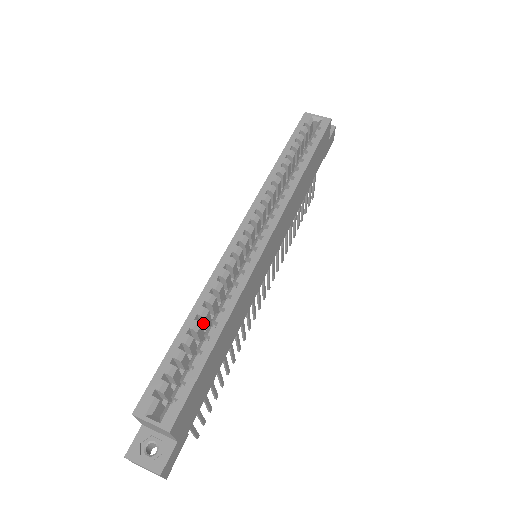
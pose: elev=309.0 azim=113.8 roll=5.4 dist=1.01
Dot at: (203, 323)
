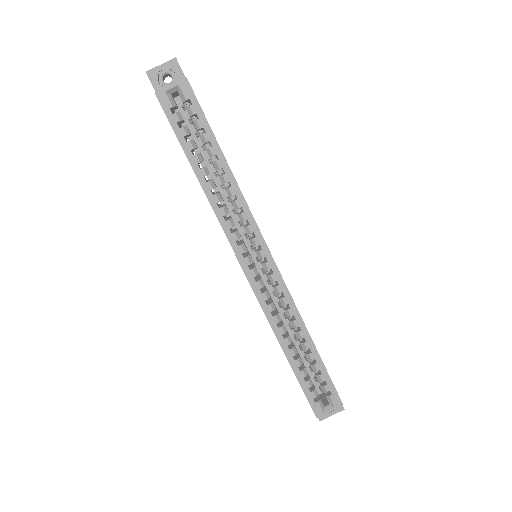
Dot at: occluded
